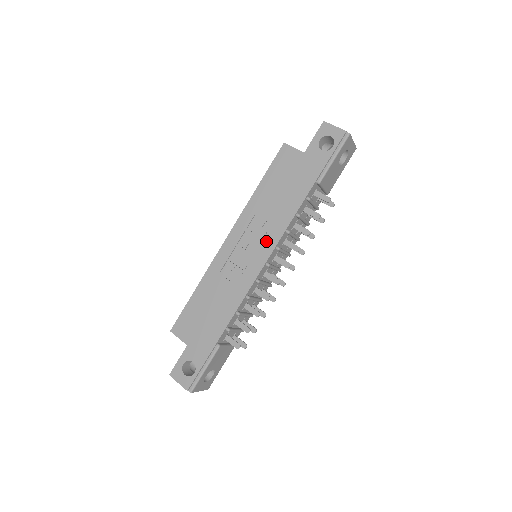
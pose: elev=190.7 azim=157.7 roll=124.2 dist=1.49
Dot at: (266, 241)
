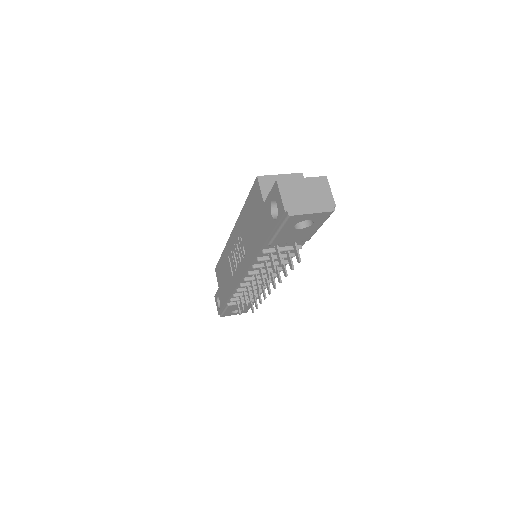
Dot at: (243, 261)
